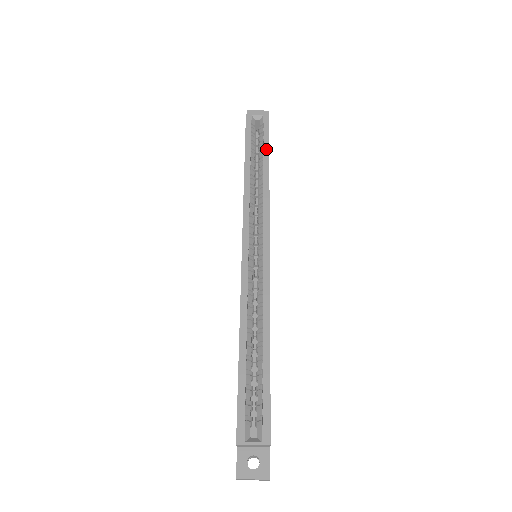
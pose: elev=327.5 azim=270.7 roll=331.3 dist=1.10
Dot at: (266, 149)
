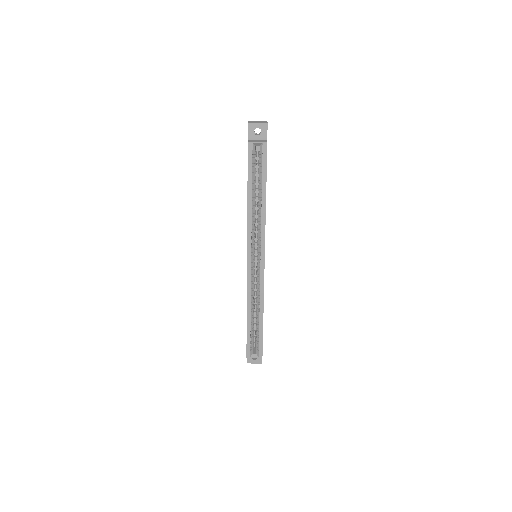
Dot at: (264, 181)
